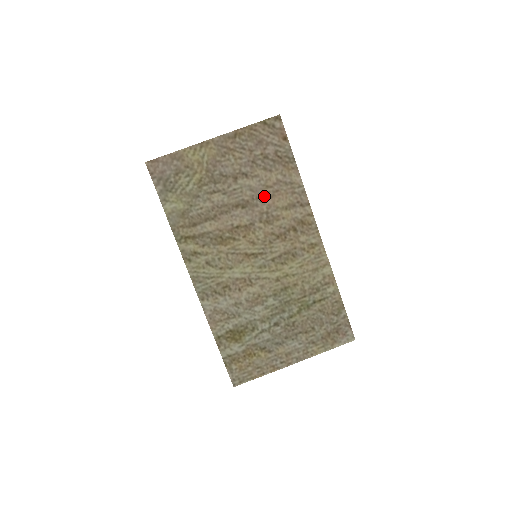
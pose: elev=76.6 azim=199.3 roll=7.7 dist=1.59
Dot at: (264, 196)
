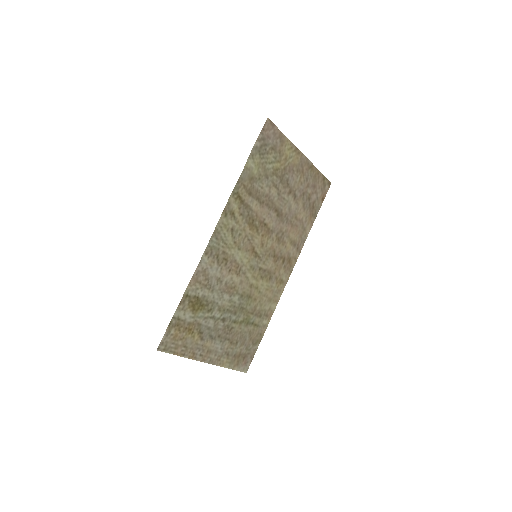
Dot at: (290, 221)
